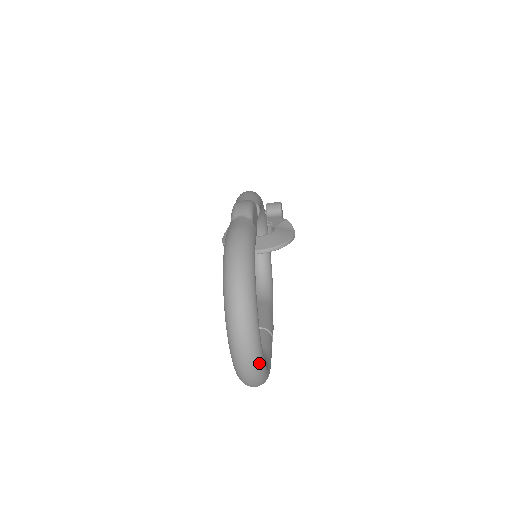
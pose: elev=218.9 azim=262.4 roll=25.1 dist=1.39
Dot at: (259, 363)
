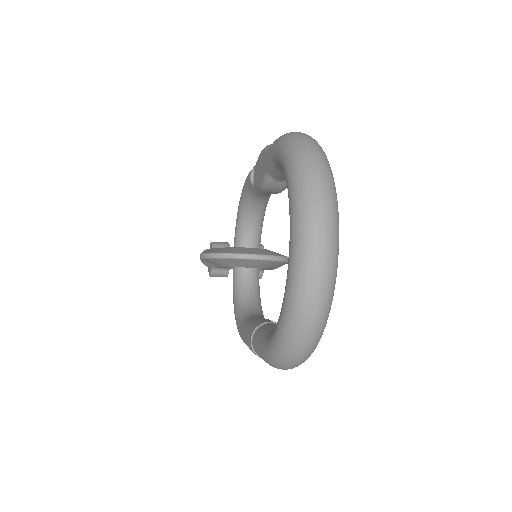
Dot at: (335, 275)
